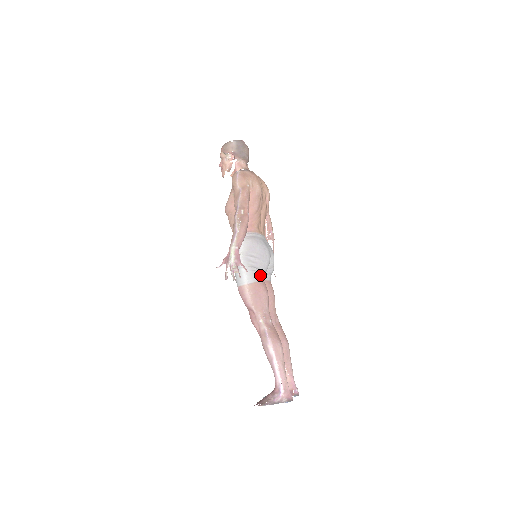
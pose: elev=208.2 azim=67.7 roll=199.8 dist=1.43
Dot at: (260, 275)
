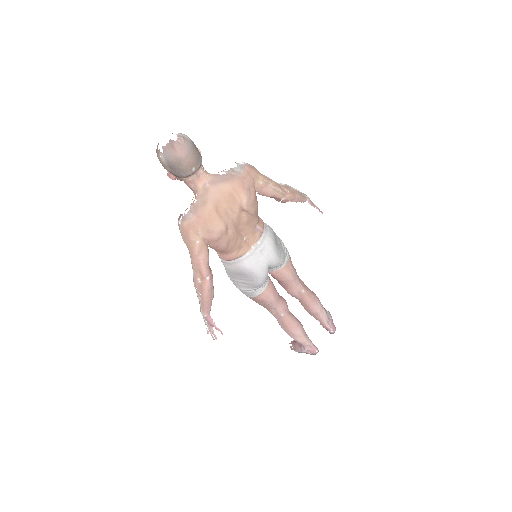
Dot at: (257, 290)
